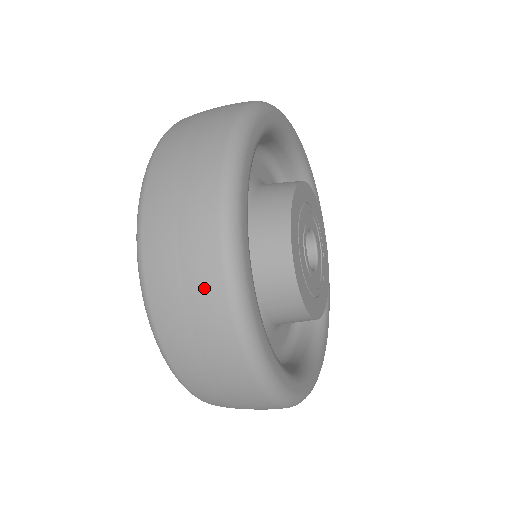
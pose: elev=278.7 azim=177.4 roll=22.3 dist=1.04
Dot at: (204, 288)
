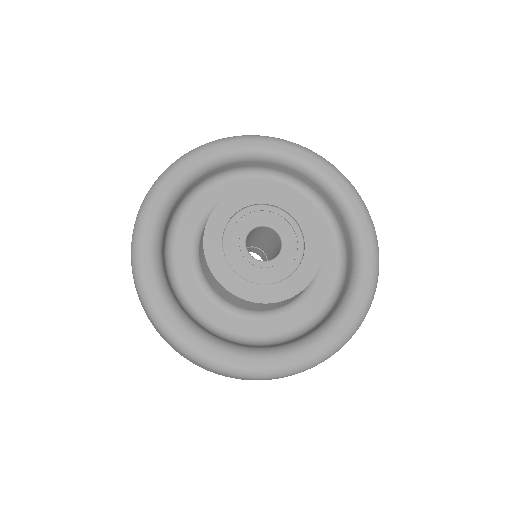
Dot at: occluded
